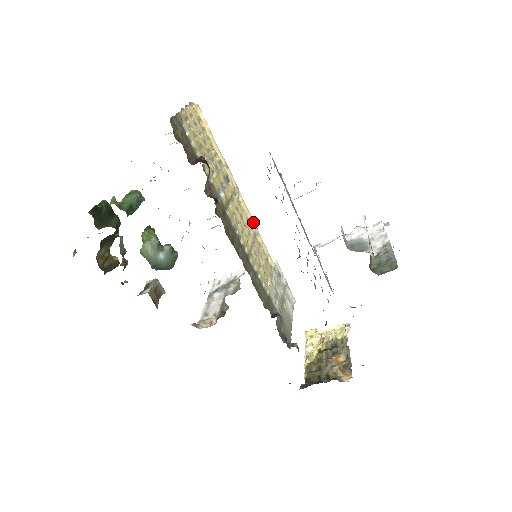
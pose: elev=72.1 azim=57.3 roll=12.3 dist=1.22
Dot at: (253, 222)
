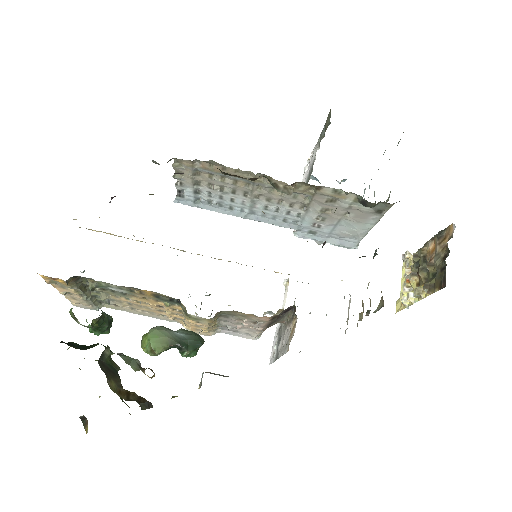
Dot at: occluded
